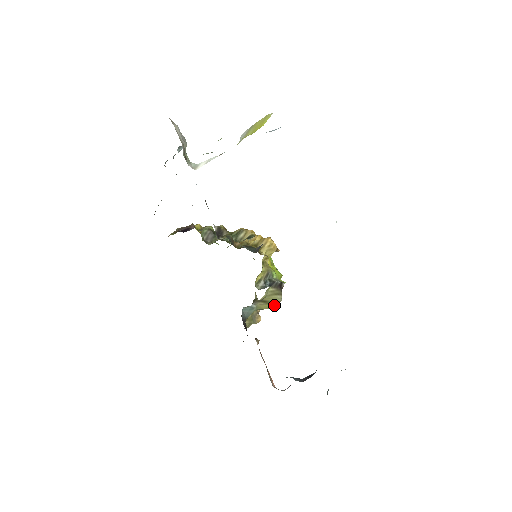
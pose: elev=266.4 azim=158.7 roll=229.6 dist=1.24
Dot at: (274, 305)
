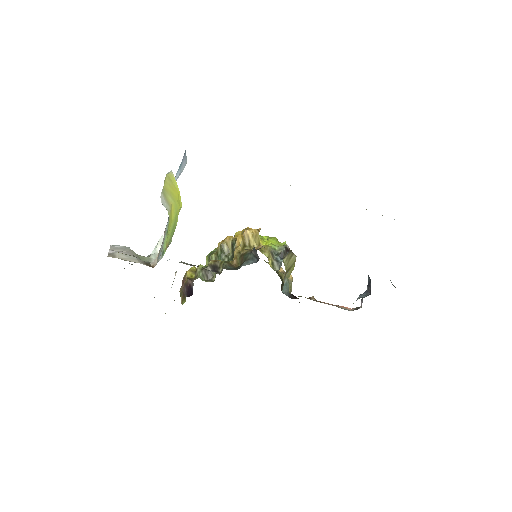
Dot at: (294, 263)
